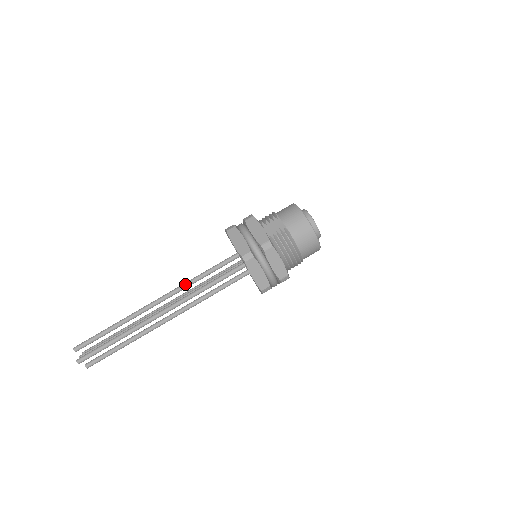
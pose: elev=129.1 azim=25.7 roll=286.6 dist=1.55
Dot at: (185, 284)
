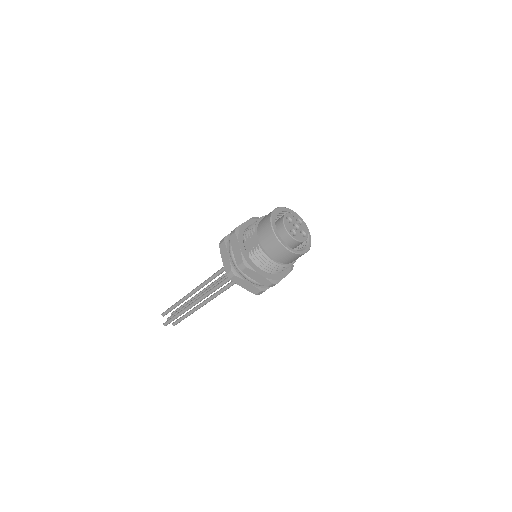
Dot at: (210, 278)
